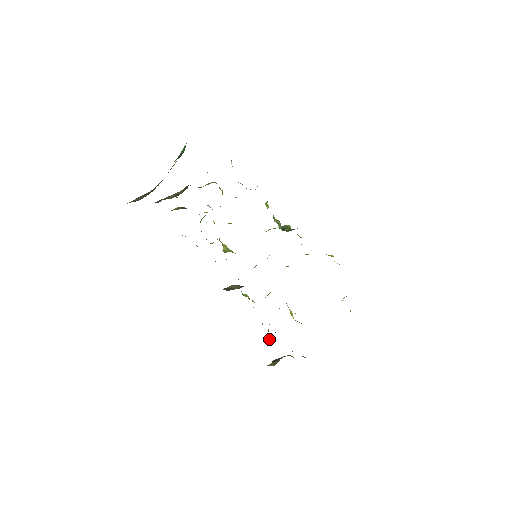
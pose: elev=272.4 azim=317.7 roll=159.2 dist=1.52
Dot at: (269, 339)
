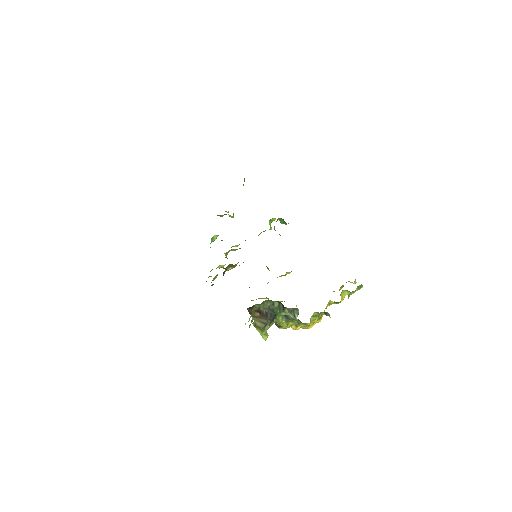
Dot at: (261, 330)
